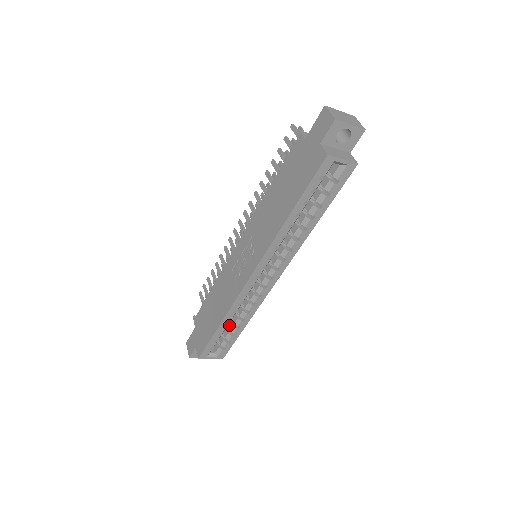
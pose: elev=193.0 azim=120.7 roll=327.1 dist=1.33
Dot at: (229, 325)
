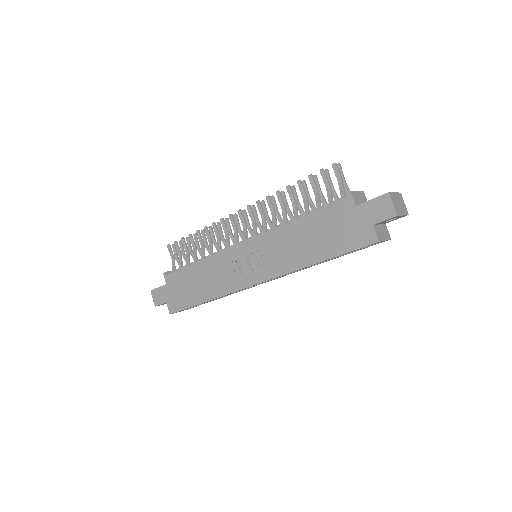
Dot at: occluded
